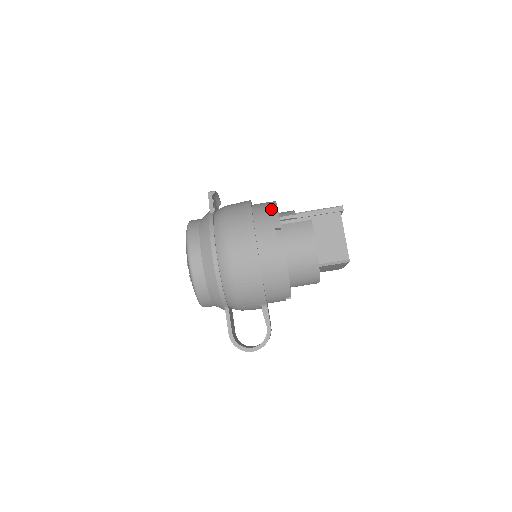
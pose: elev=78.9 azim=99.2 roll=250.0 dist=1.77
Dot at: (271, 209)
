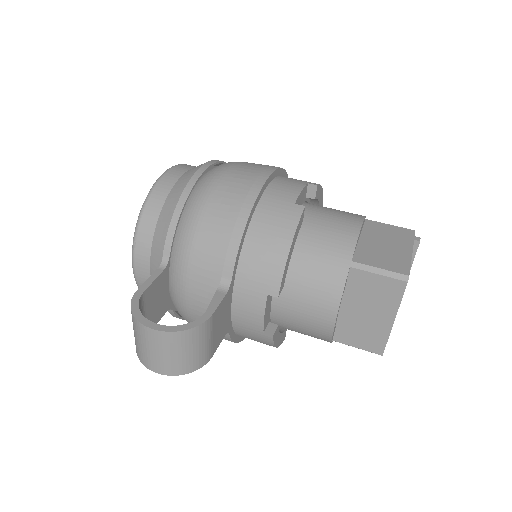
Dot at: occluded
